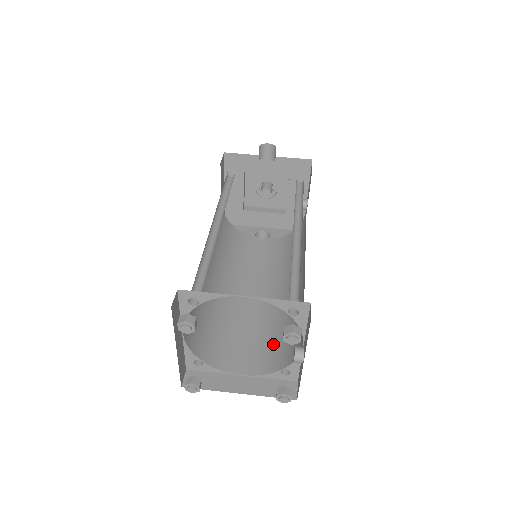
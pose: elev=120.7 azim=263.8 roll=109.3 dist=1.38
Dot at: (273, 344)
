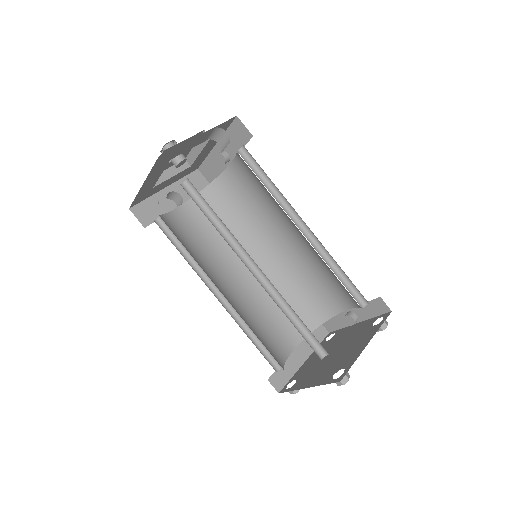
Dot at: (294, 310)
